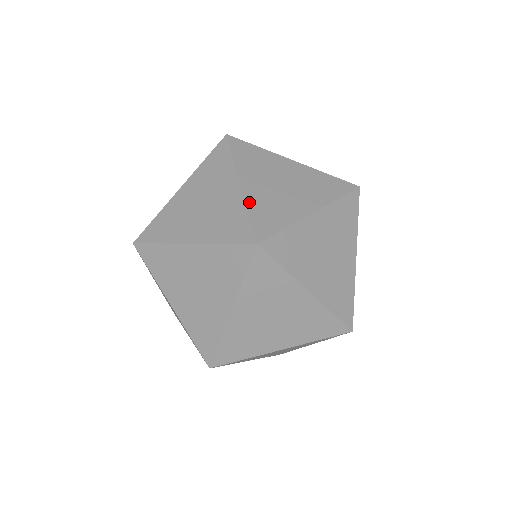
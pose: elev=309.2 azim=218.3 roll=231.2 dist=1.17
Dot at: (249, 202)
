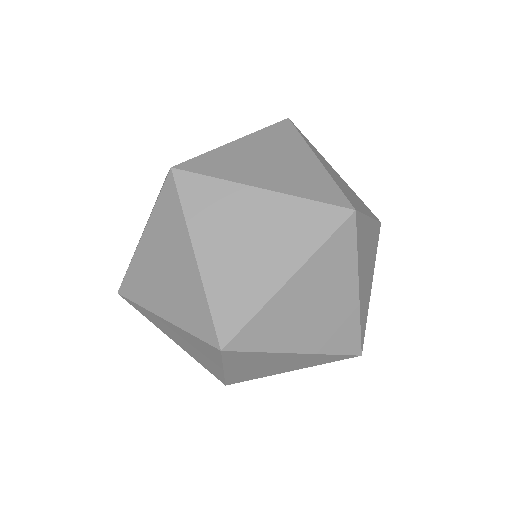
Dot at: (219, 150)
